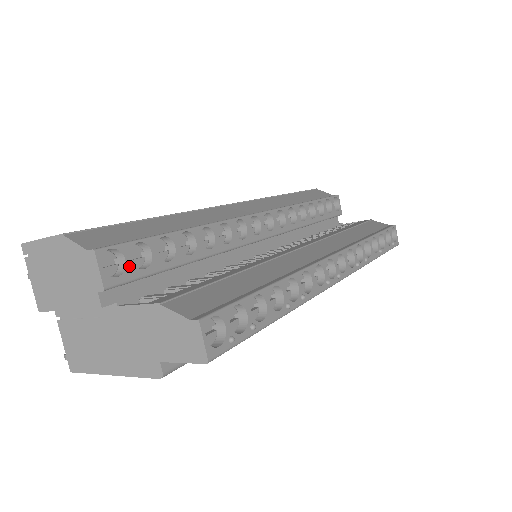
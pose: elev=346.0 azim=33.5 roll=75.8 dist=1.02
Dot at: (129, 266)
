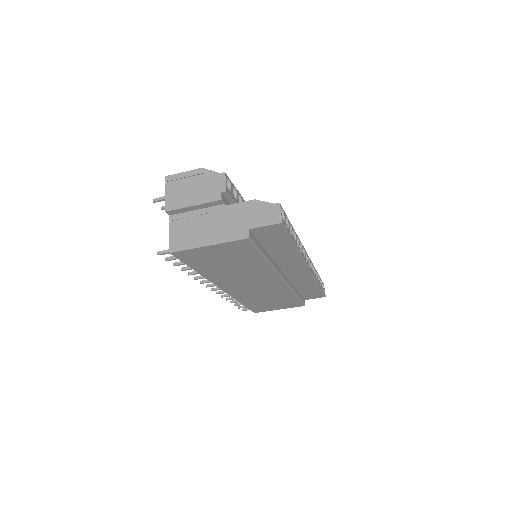
Dot at: (232, 192)
